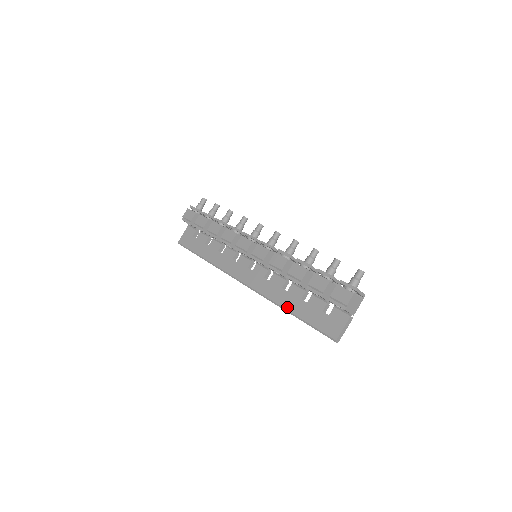
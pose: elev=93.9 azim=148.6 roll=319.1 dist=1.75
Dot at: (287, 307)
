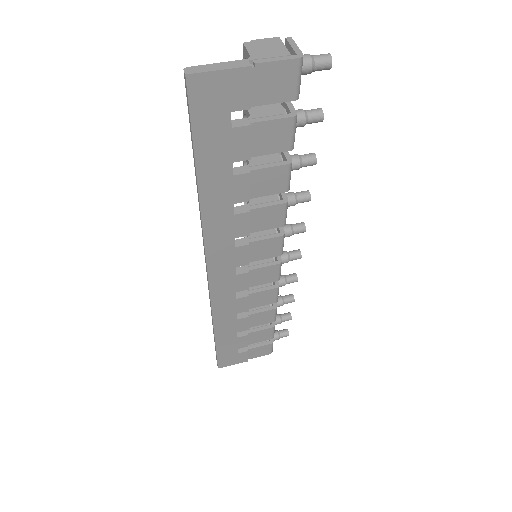
Dot at: occluded
